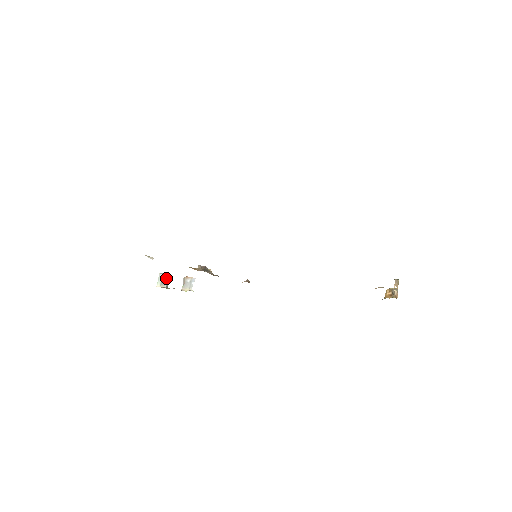
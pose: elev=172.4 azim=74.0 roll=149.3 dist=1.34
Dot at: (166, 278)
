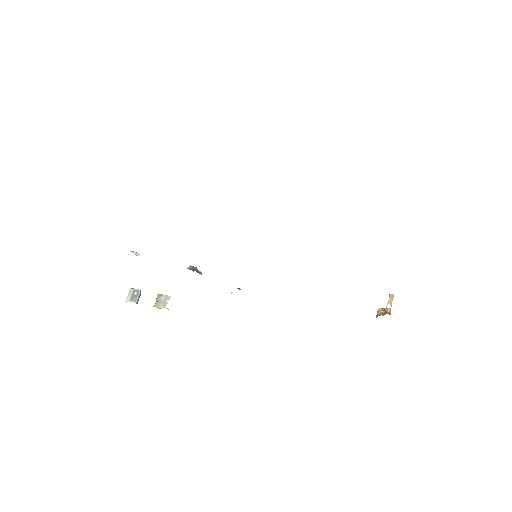
Dot at: (137, 293)
